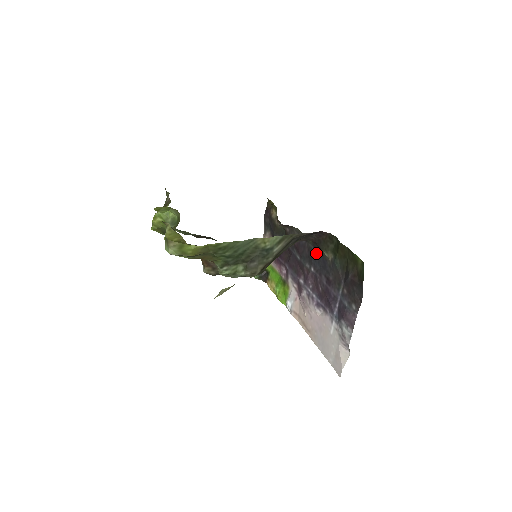
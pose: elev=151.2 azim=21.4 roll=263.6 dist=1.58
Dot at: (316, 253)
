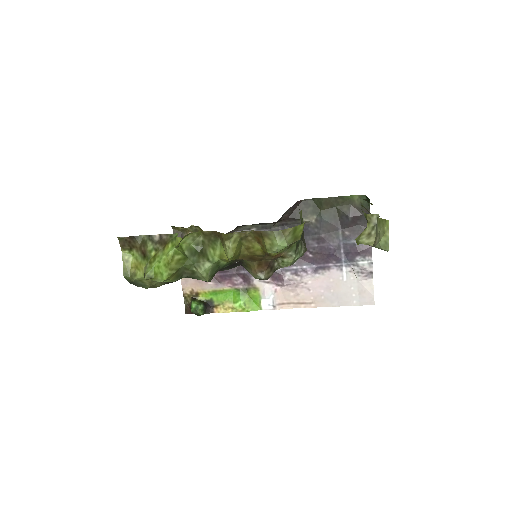
Dot at: occluded
